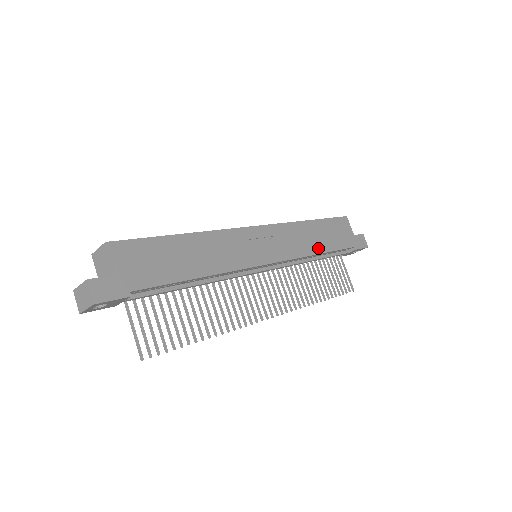
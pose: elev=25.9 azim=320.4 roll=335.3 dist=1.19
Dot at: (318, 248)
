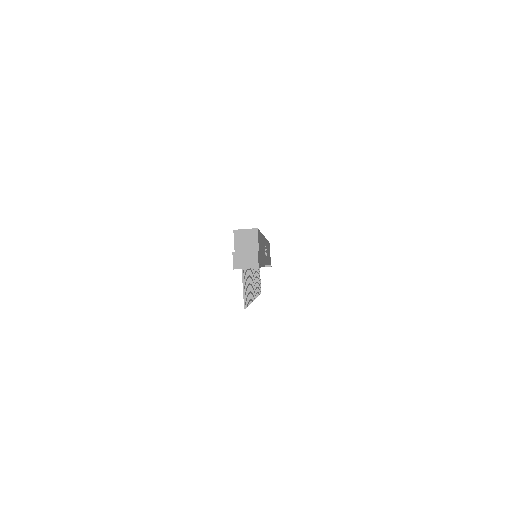
Dot at: occluded
